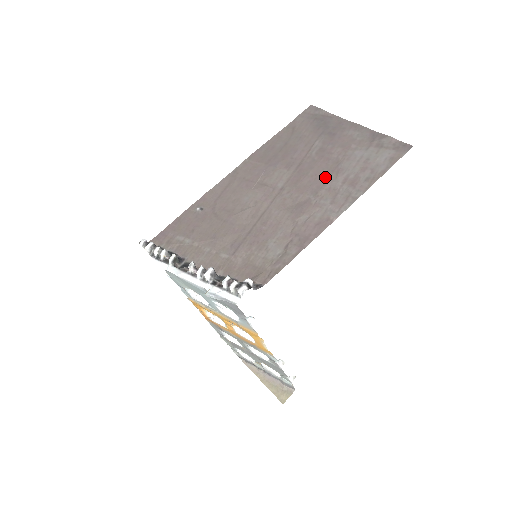
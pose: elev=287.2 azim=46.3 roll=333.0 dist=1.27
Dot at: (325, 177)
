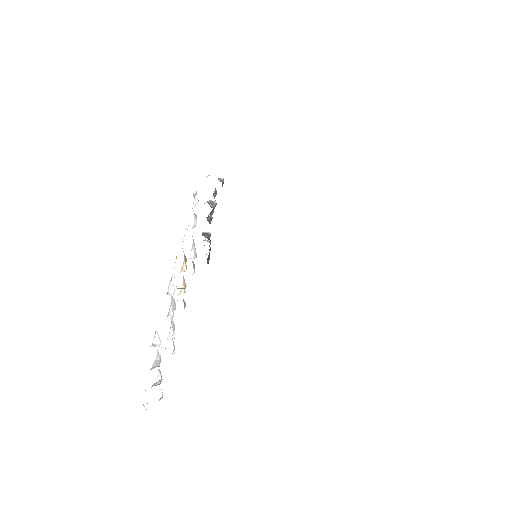
Dot at: occluded
